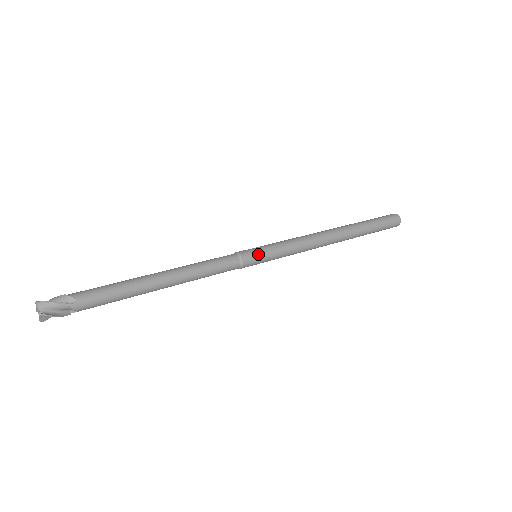
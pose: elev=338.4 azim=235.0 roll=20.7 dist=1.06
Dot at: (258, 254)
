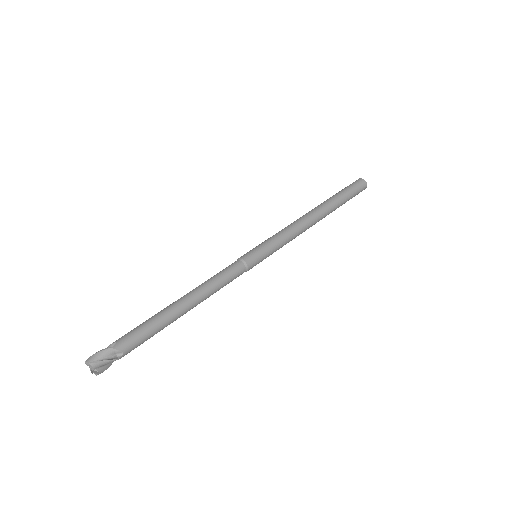
Dot at: (260, 259)
